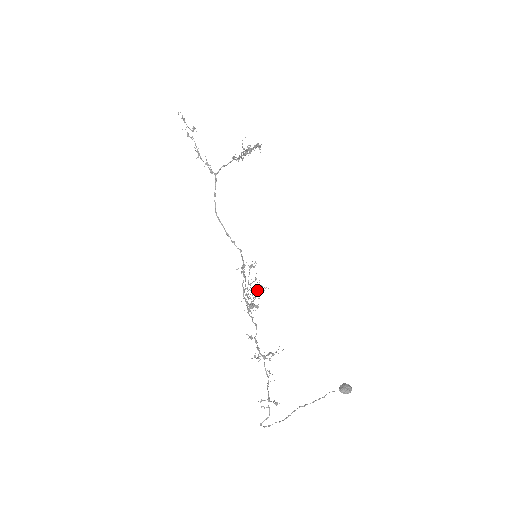
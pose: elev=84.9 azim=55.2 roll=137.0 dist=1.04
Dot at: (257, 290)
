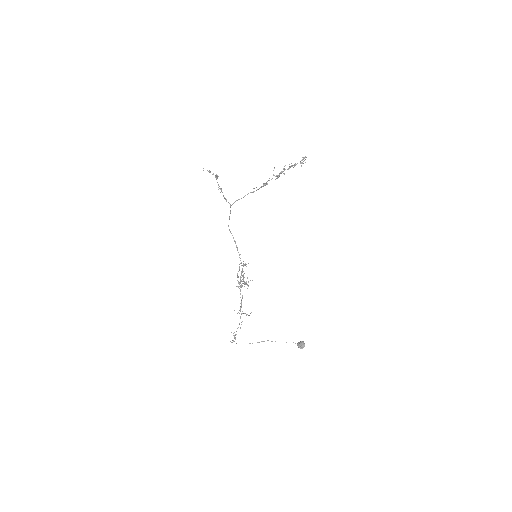
Dot at: (242, 281)
